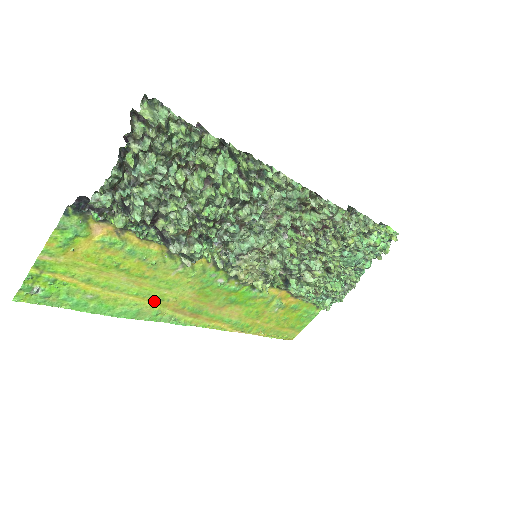
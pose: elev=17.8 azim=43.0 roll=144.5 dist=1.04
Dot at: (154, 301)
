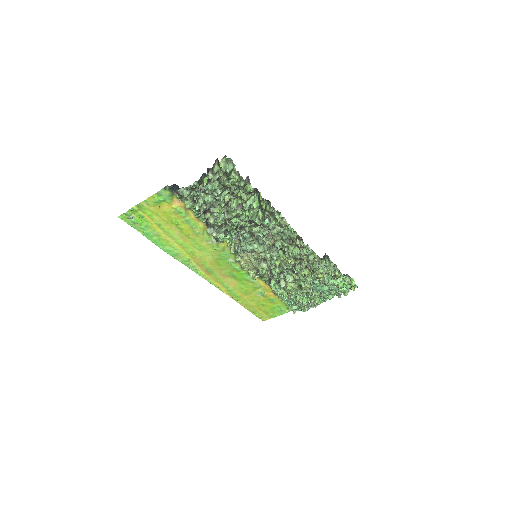
Dot at: (188, 253)
